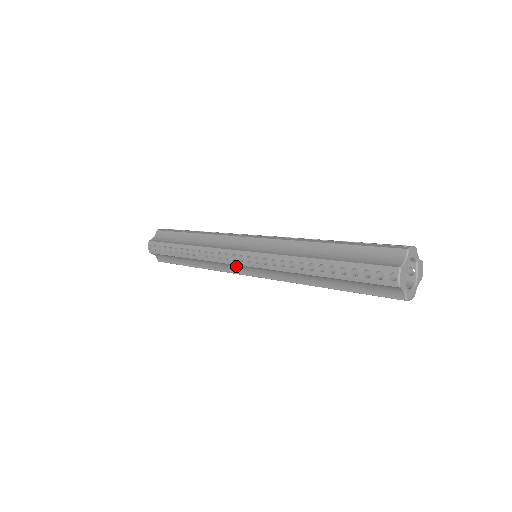
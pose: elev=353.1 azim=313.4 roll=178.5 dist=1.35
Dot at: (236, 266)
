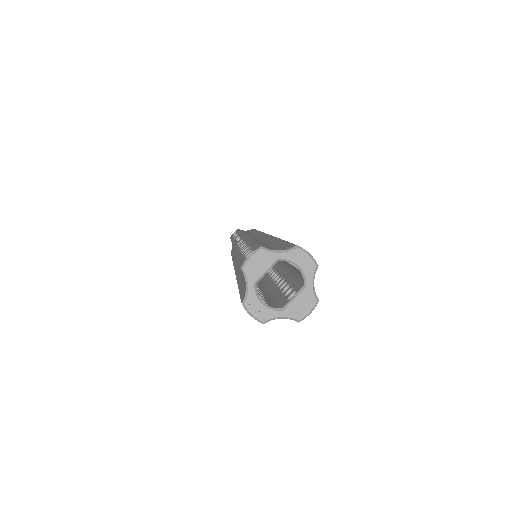
Dot at: occluded
